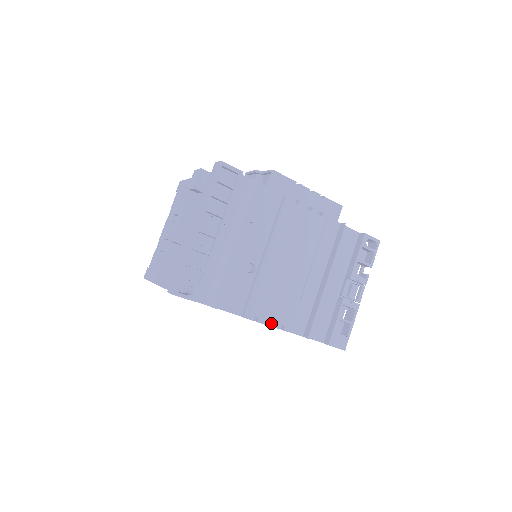
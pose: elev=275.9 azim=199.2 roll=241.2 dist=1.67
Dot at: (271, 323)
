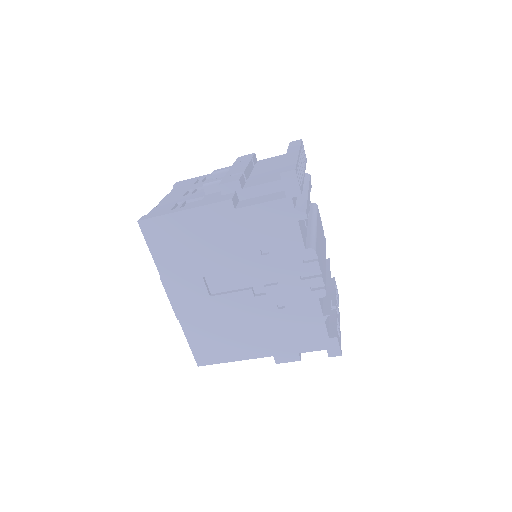
Dot at: (318, 275)
